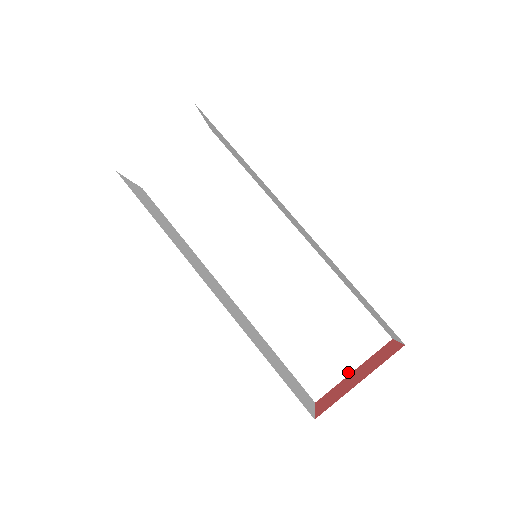
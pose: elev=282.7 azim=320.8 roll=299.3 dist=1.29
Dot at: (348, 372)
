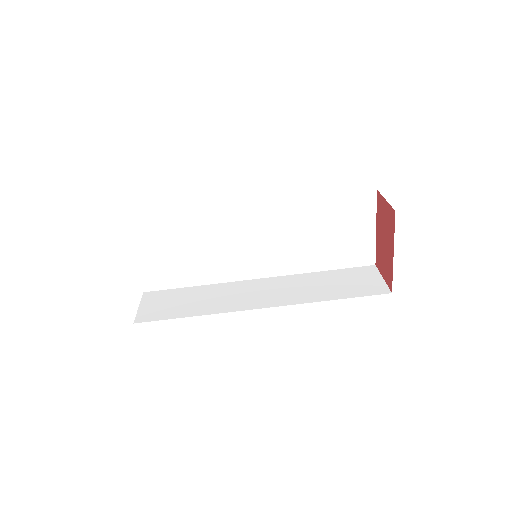
Dot at: (374, 233)
